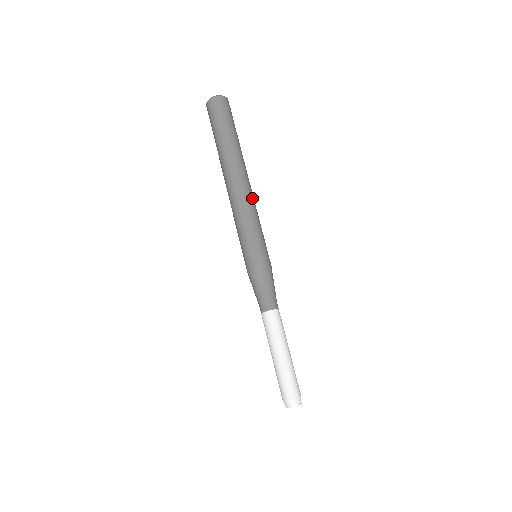
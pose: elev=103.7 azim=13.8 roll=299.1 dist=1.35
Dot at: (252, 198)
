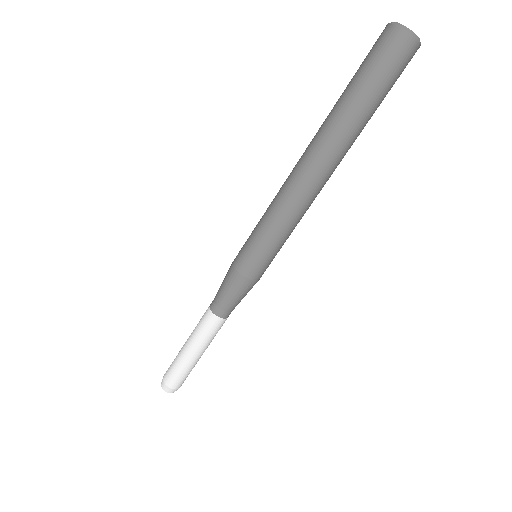
Dot at: occluded
